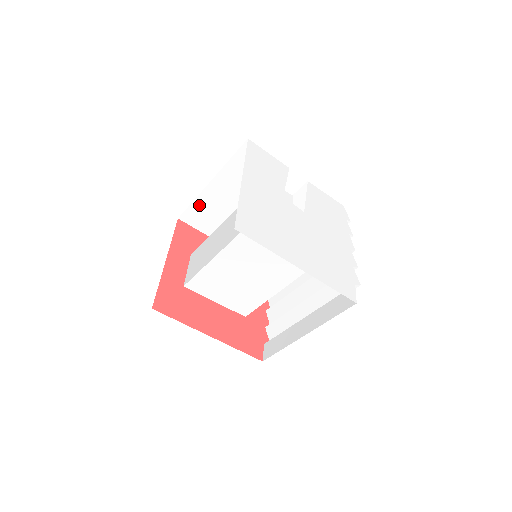
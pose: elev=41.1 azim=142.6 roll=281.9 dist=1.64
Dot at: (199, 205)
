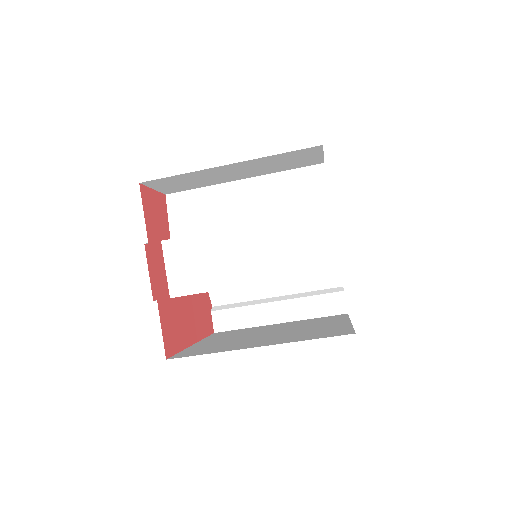
Dot at: (185, 176)
